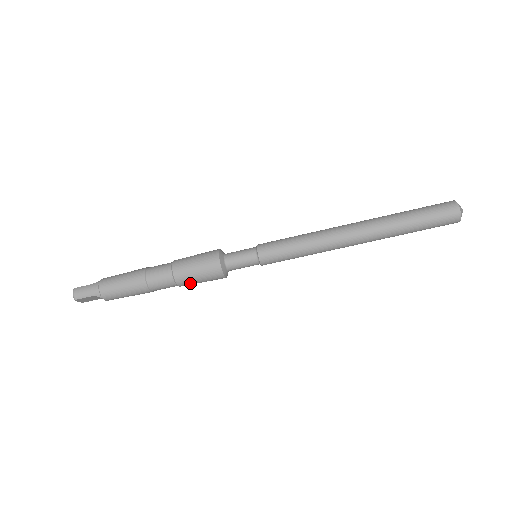
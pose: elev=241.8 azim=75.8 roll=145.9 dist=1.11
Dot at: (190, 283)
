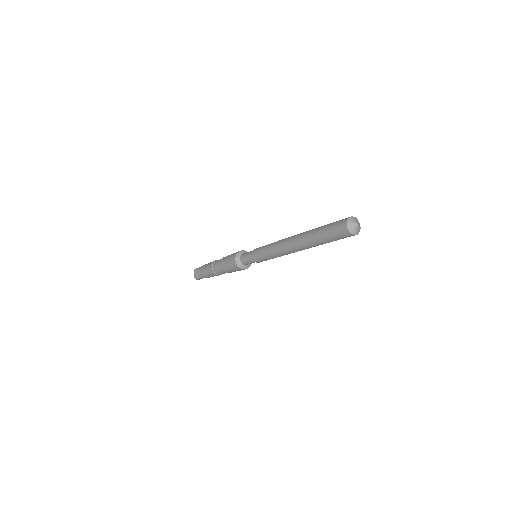
Dot at: occluded
